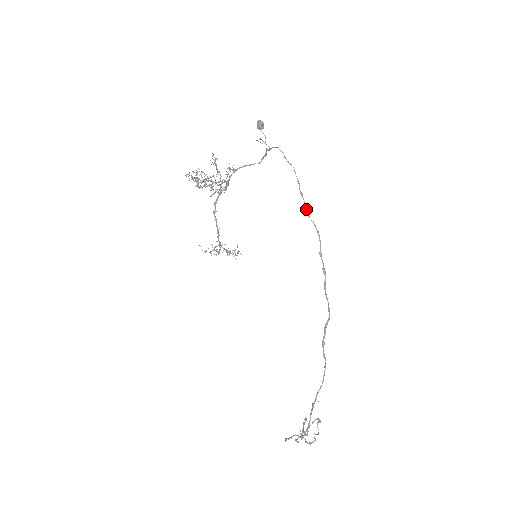
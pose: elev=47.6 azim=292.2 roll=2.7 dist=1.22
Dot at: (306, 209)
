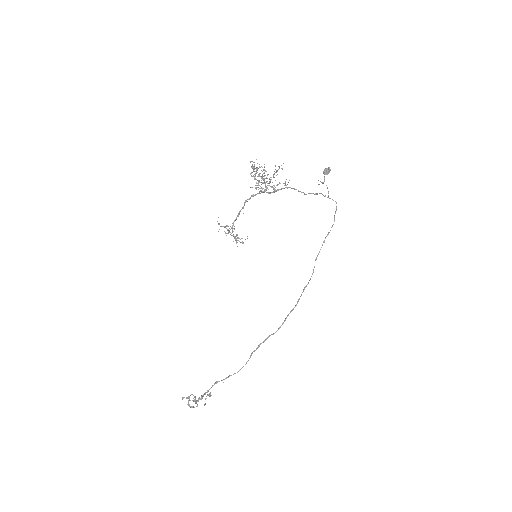
Dot at: occluded
